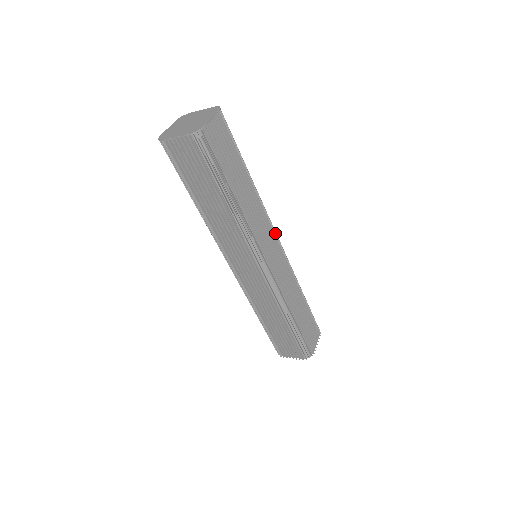
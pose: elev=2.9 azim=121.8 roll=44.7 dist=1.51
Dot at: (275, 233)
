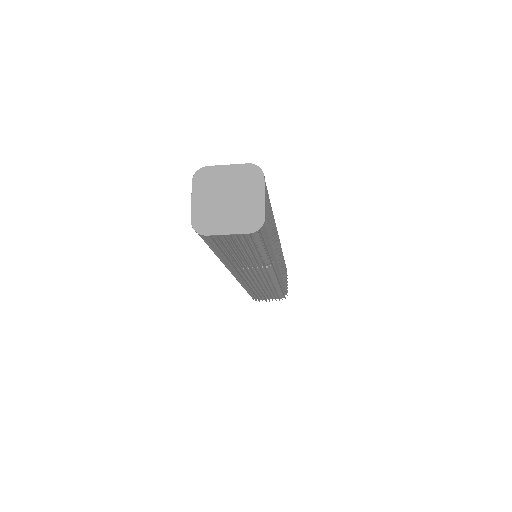
Dot at: occluded
